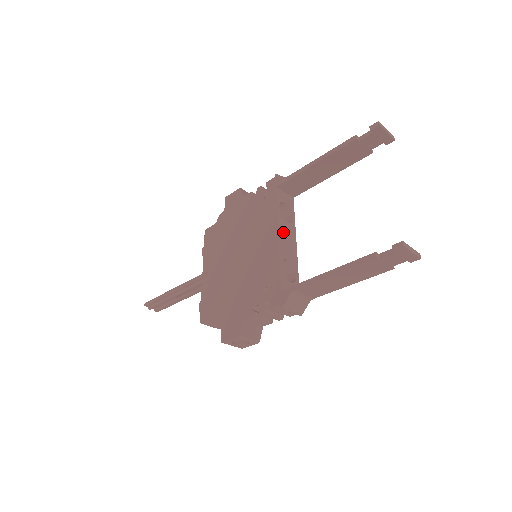
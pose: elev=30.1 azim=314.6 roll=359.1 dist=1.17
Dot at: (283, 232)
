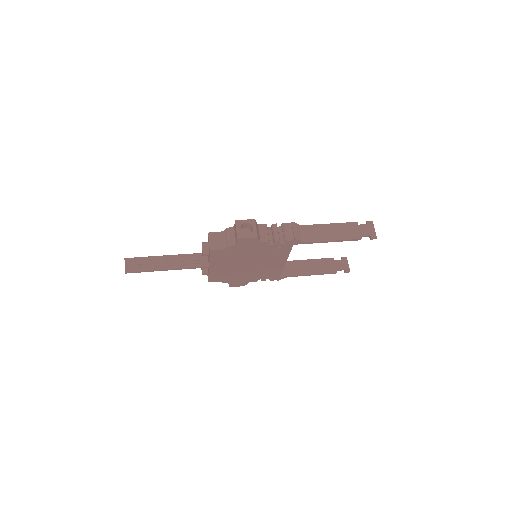
Dot at: occluded
